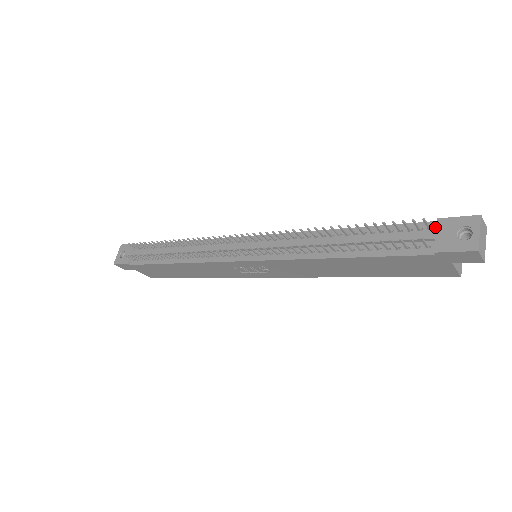
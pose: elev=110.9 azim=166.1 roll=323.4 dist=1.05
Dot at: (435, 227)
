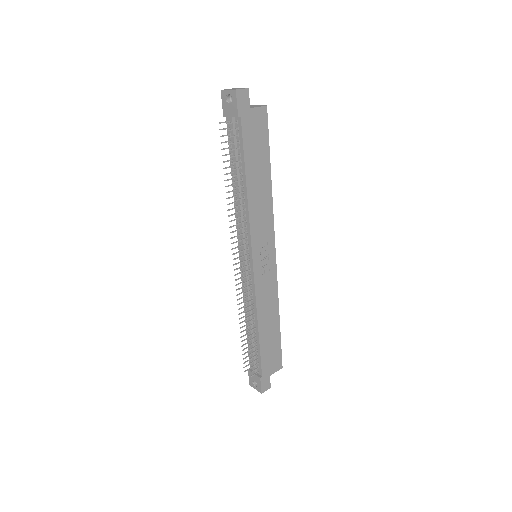
Dot at: (228, 118)
